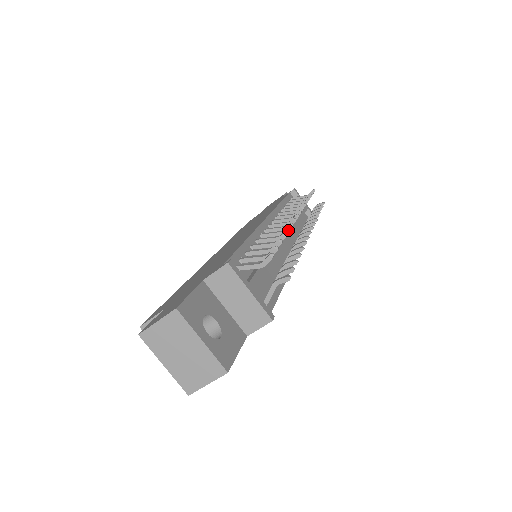
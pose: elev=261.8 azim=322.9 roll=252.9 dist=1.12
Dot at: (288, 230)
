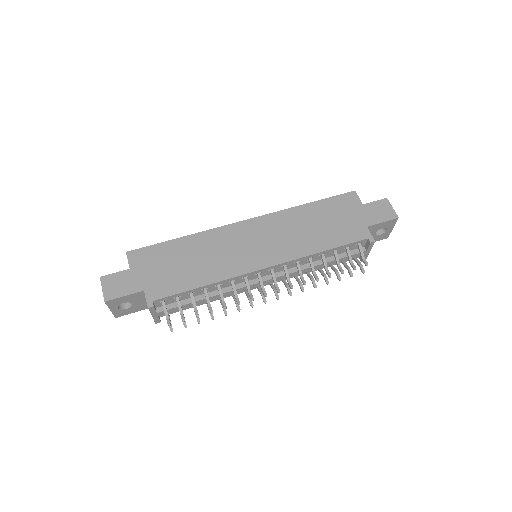
Dot at: (224, 308)
